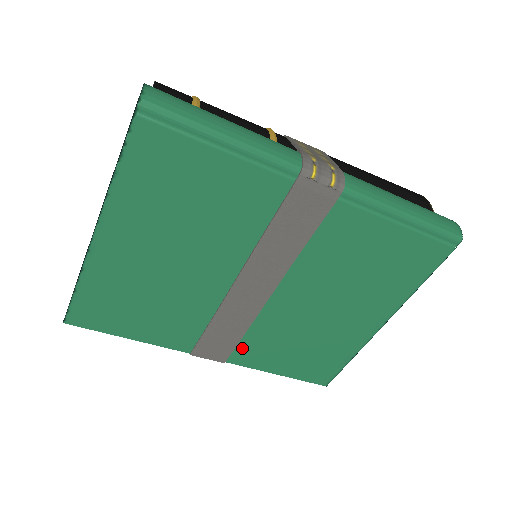
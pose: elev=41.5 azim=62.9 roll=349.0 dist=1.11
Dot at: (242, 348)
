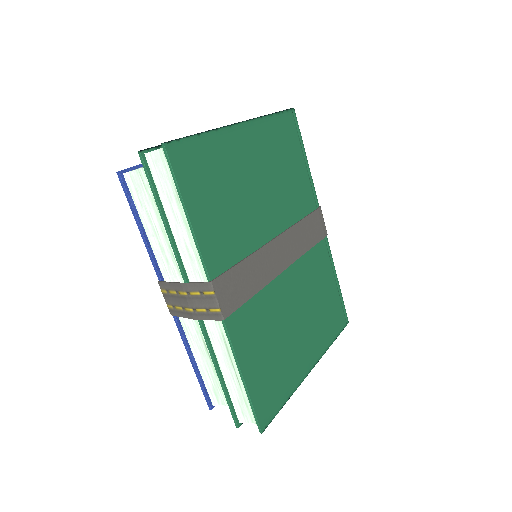
Dot at: (242, 313)
